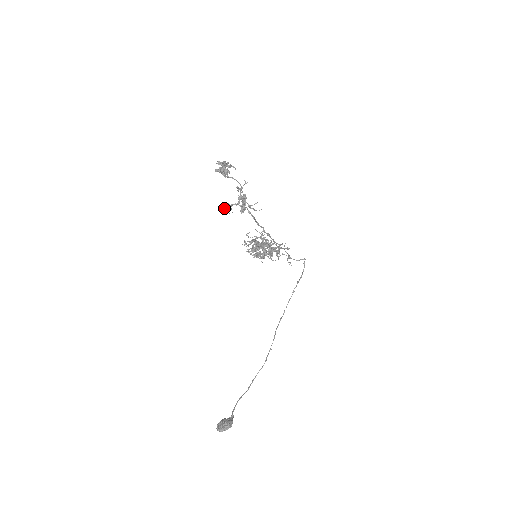
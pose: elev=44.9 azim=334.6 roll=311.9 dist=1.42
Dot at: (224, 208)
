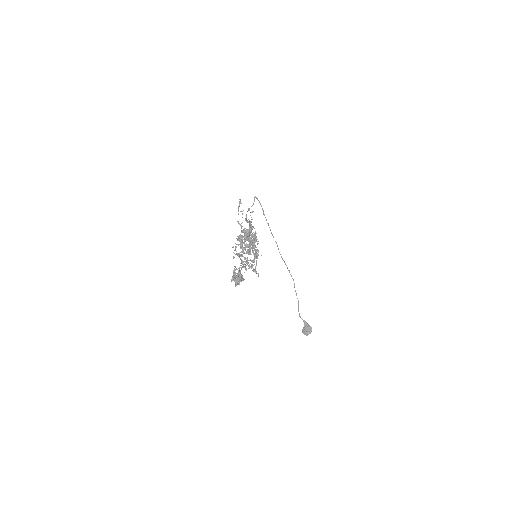
Dot at: occluded
